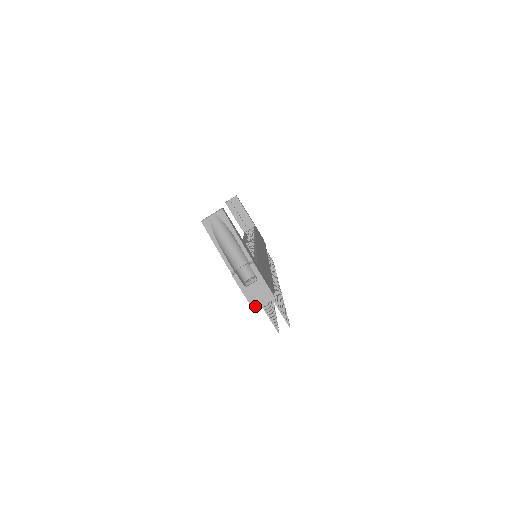
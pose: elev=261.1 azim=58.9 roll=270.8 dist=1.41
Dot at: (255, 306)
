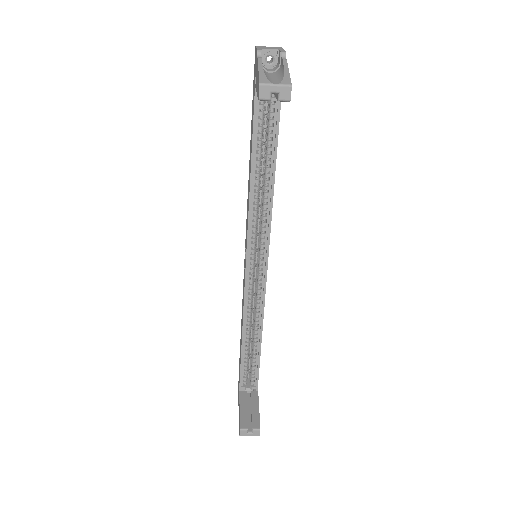
Dot at: occluded
